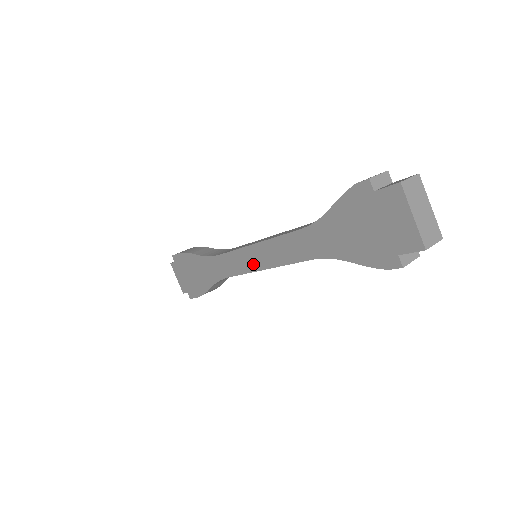
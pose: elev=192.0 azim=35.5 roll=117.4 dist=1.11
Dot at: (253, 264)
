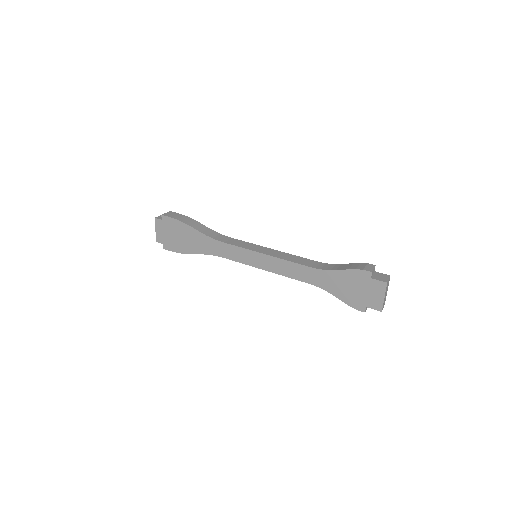
Dot at: (256, 263)
